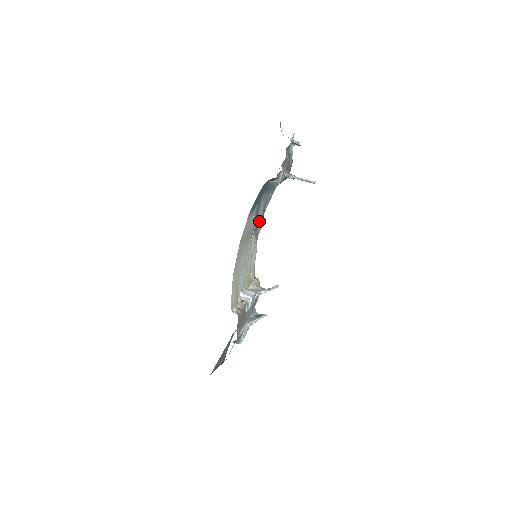
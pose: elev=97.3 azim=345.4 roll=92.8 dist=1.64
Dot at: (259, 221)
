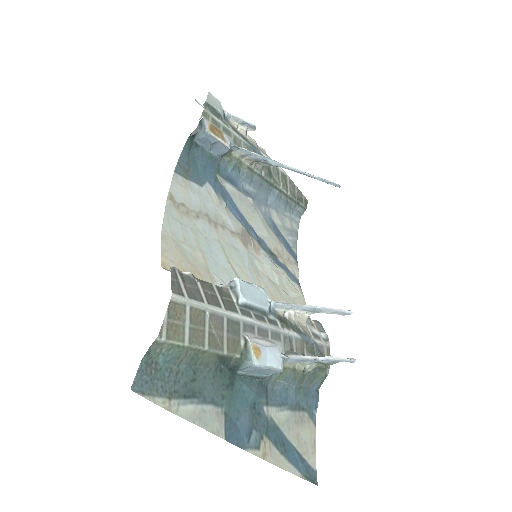
Dot at: (272, 245)
